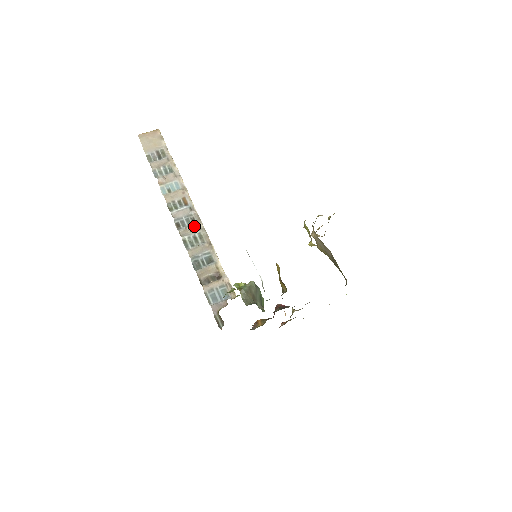
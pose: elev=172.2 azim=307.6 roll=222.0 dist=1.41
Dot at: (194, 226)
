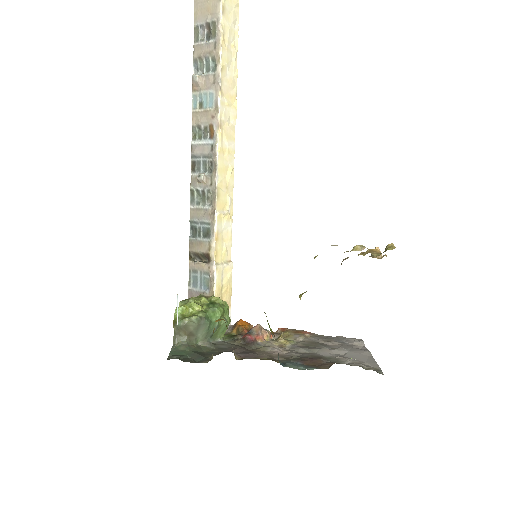
Dot at: (207, 177)
